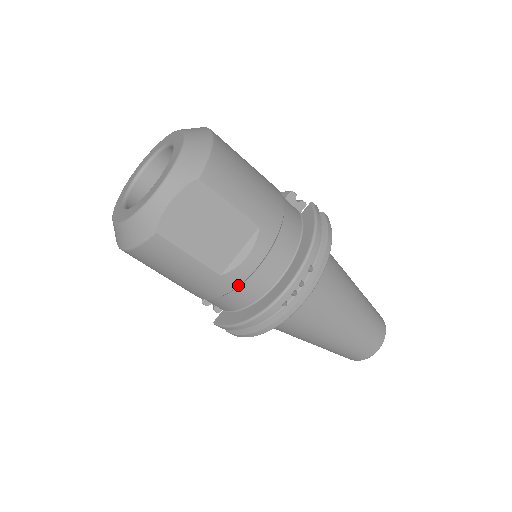
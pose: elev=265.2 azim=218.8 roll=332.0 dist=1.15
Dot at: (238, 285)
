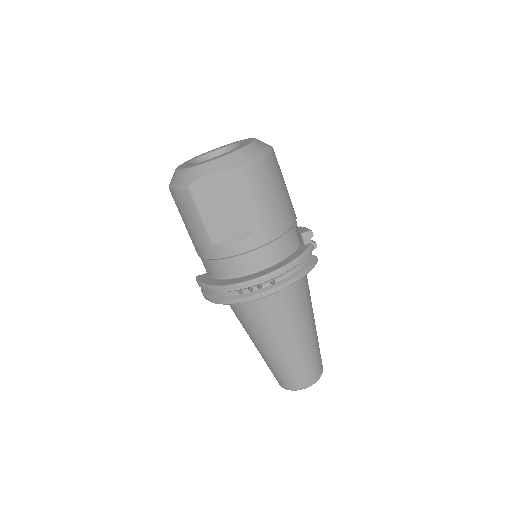
Dot at: (219, 258)
